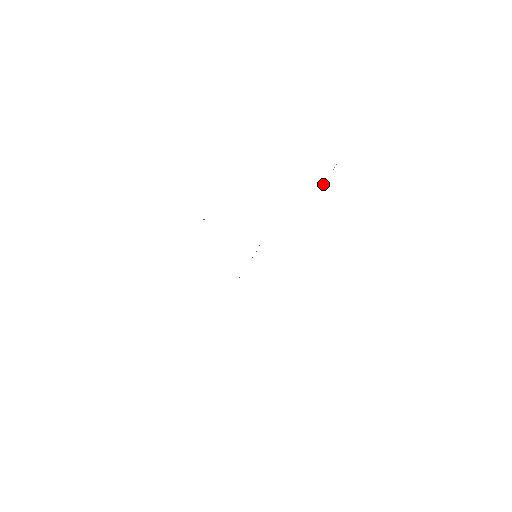
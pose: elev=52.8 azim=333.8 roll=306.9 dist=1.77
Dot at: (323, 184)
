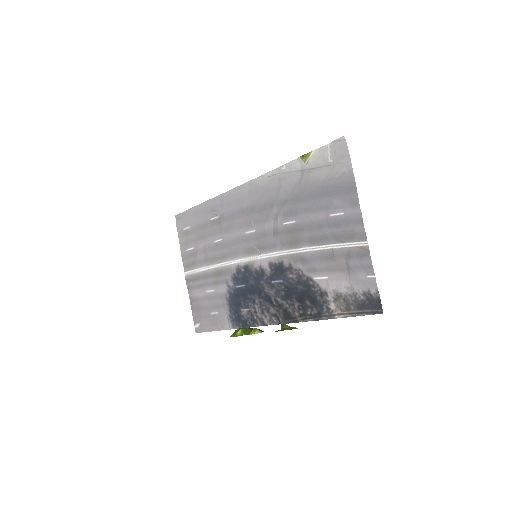
Dot at: (314, 152)
